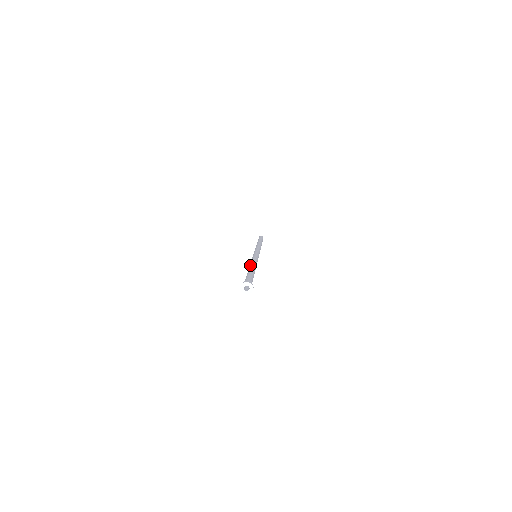
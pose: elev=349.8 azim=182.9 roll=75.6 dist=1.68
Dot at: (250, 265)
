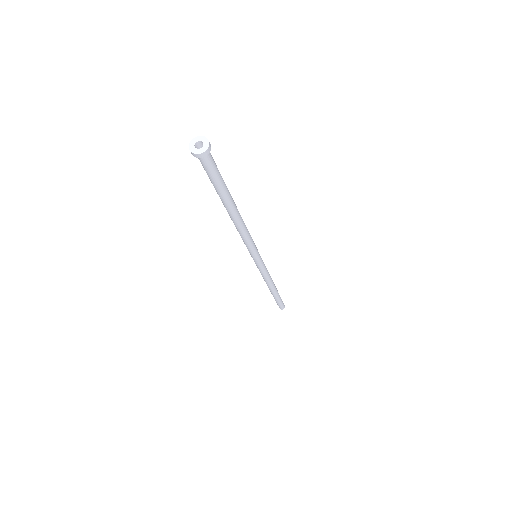
Dot at: occluded
